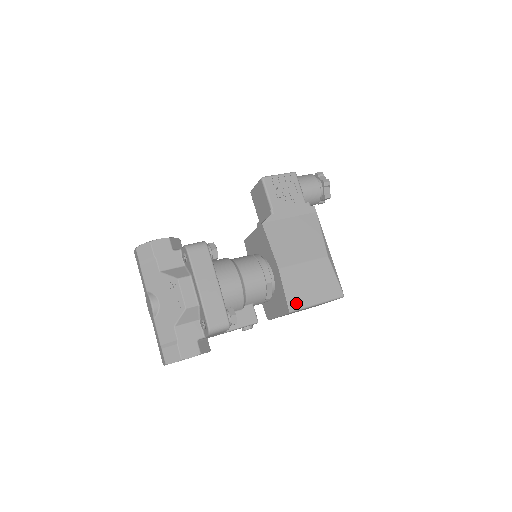
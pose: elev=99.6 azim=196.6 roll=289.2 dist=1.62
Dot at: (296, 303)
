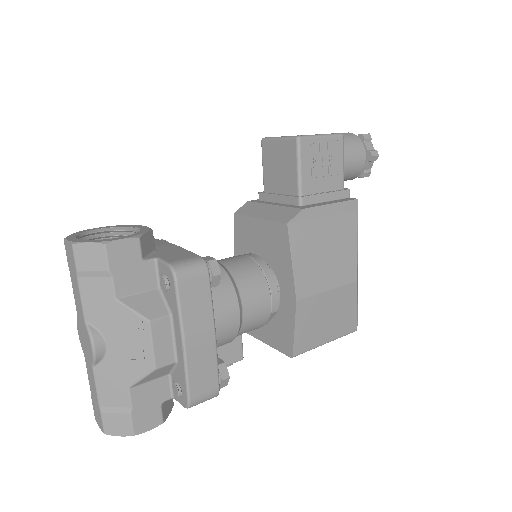
Dot at: (304, 345)
